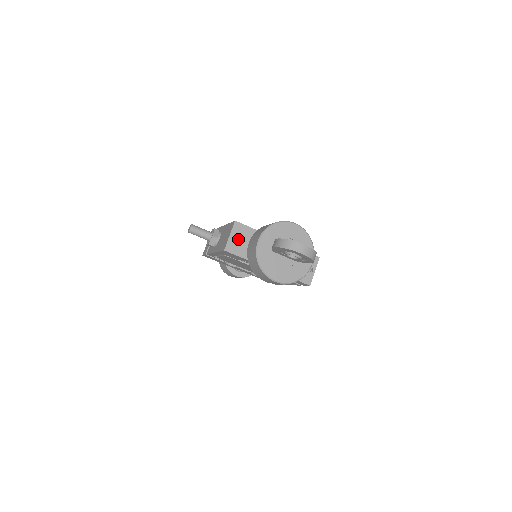
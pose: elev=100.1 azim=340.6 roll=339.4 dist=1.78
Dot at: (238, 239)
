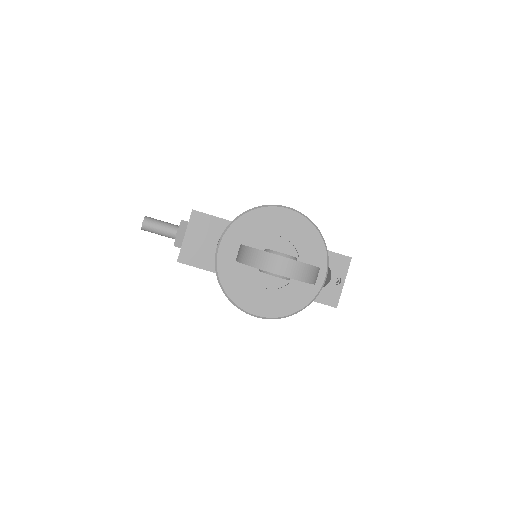
Dot at: (200, 240)
